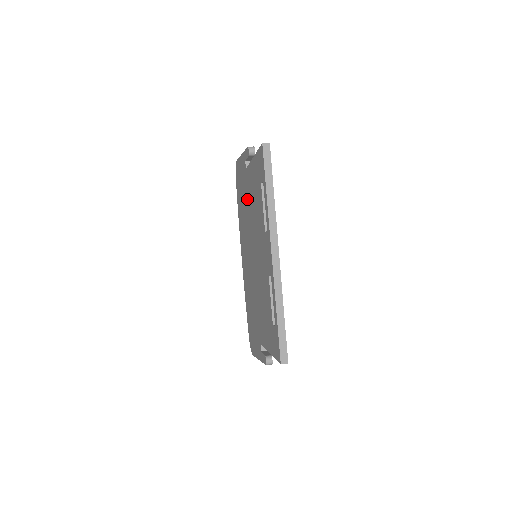
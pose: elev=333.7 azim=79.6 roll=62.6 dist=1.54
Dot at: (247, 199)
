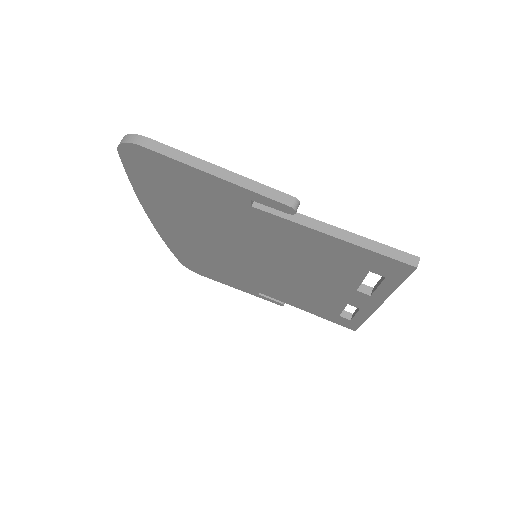
Dot at: (244, 225)
